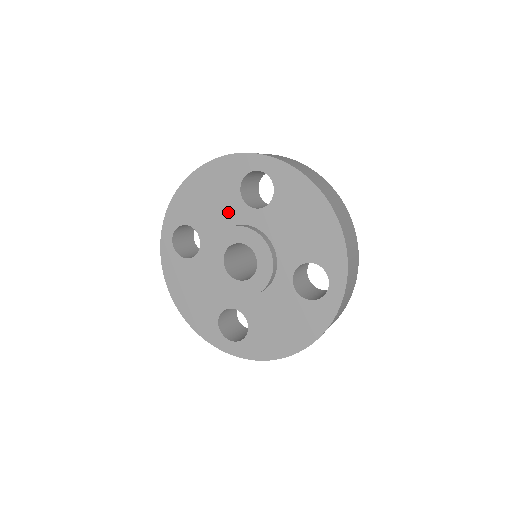
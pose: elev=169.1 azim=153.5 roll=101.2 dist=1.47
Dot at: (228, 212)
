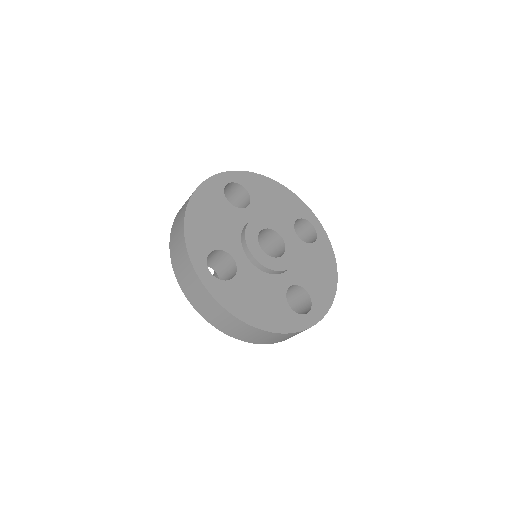
Dot at: (233, 221)
